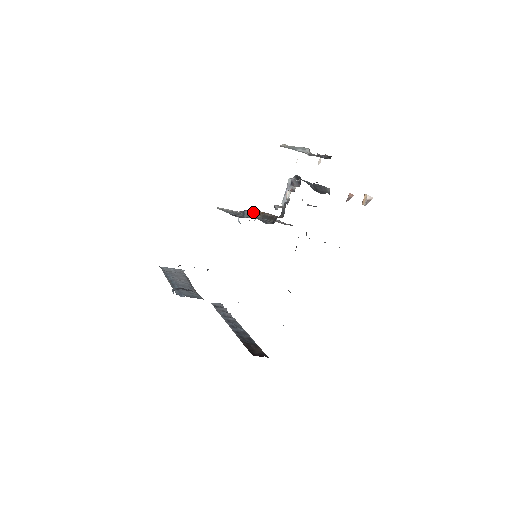
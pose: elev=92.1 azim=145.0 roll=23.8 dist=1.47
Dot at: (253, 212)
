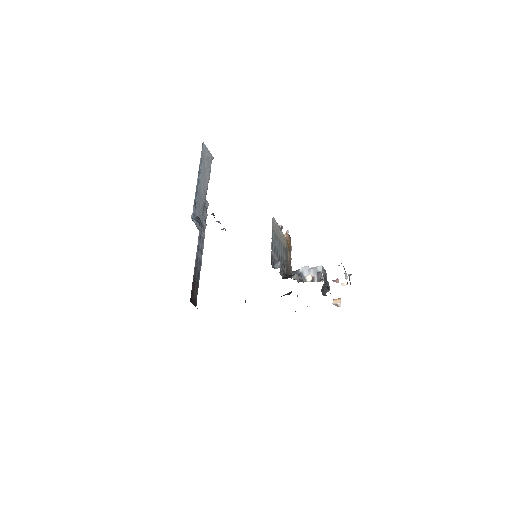
Dot at: (282, 266)
